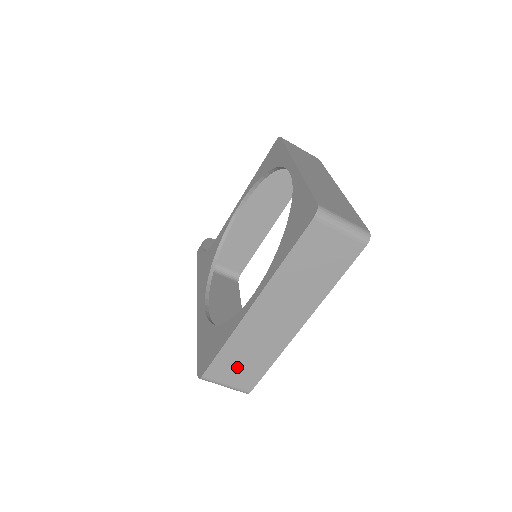
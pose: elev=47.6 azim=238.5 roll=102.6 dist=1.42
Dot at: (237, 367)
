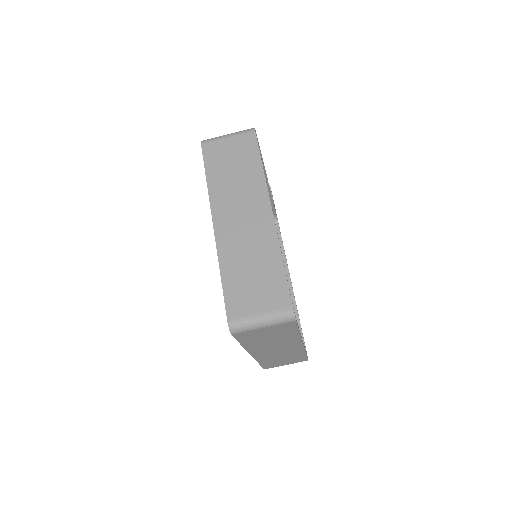
Dot at: (282, 362)
